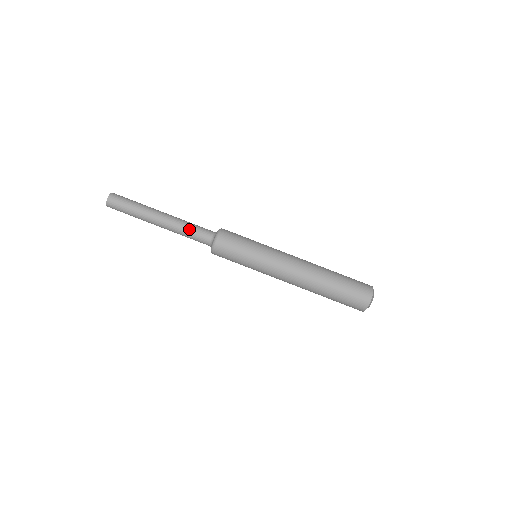
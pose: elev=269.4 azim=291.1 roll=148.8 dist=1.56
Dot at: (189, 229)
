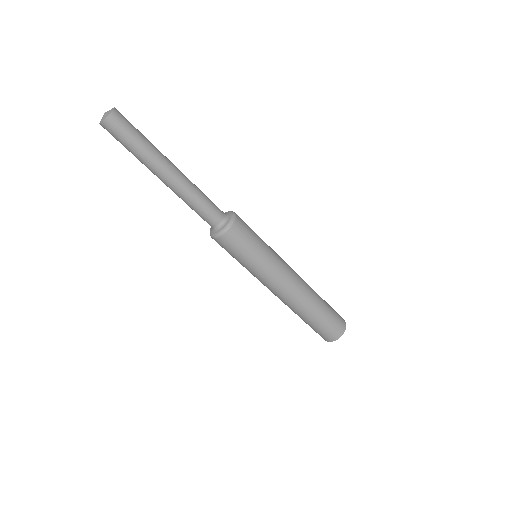
Dot at: (196, 205)
